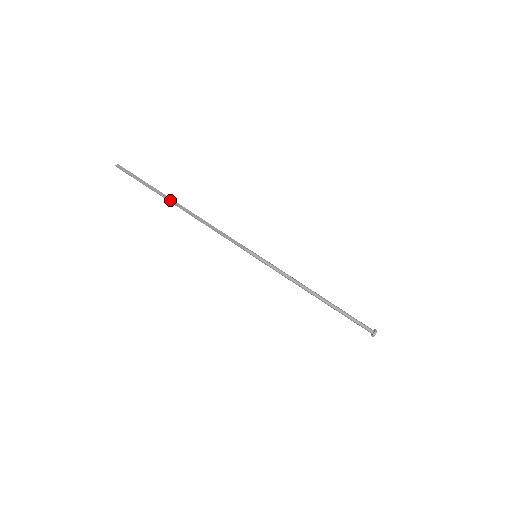
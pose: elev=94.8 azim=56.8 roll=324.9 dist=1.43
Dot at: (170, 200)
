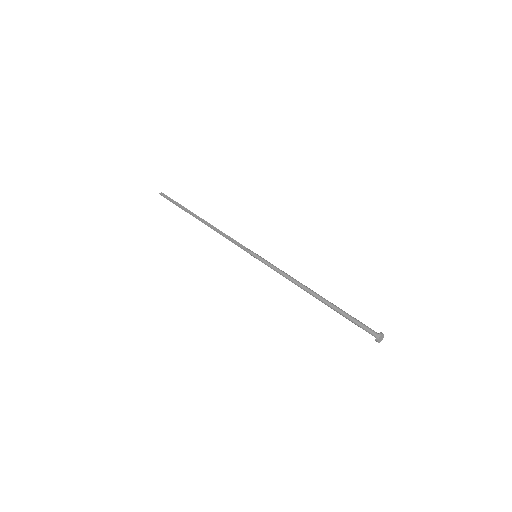
Dot at: (192, 214)
